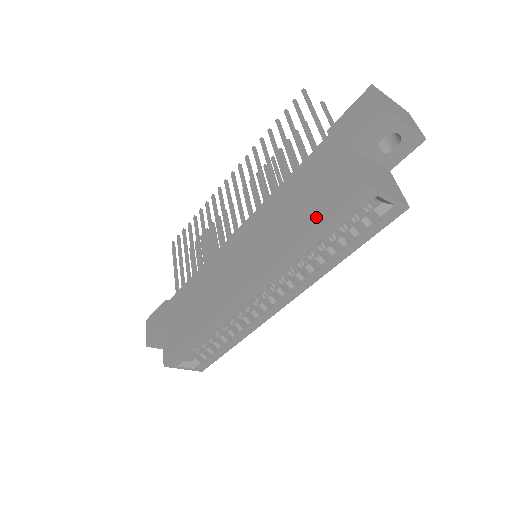
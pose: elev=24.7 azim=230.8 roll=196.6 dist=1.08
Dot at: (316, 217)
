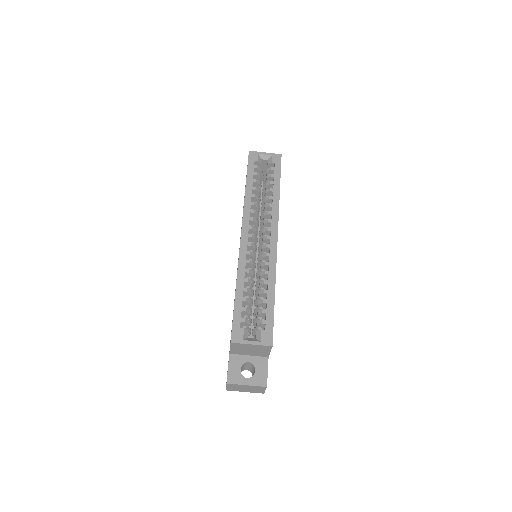
Dot at: occluded
